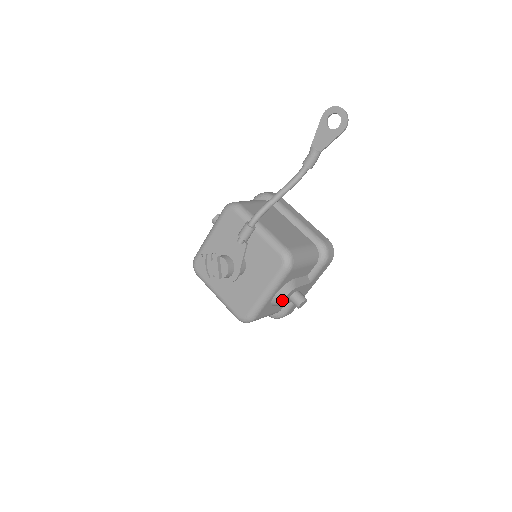
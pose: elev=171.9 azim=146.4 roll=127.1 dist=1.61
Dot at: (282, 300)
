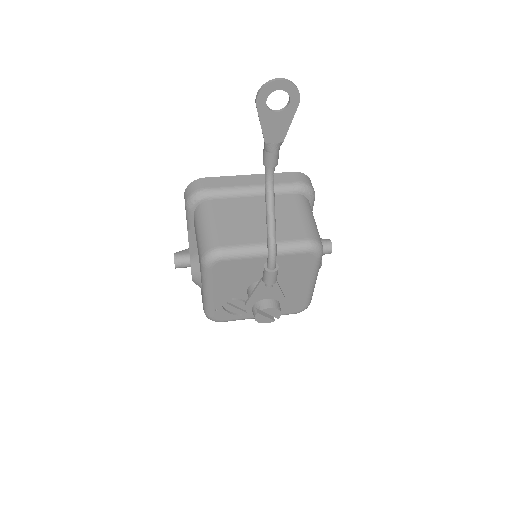
Dot at: occluded
